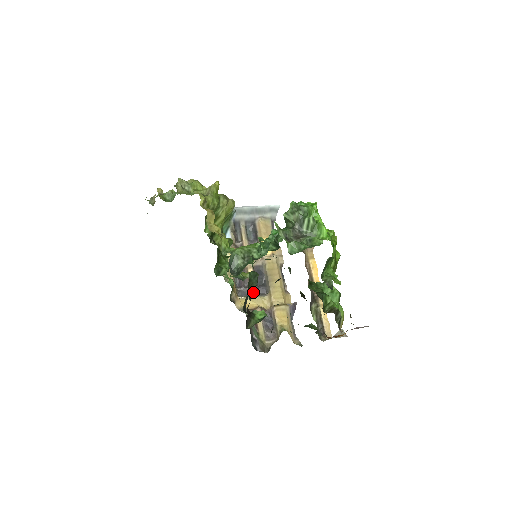
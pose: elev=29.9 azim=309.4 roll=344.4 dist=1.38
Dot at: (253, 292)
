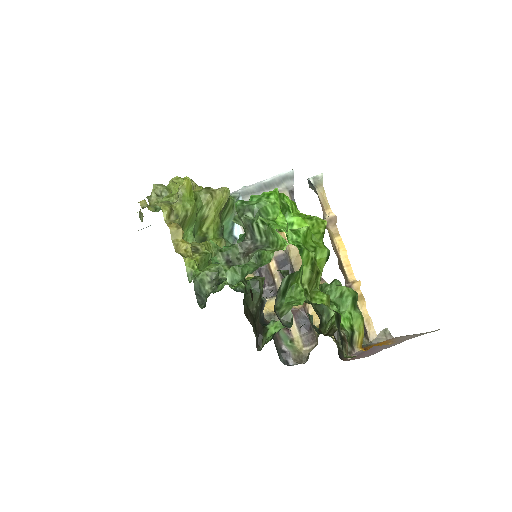
Dot at: (258, 303)
